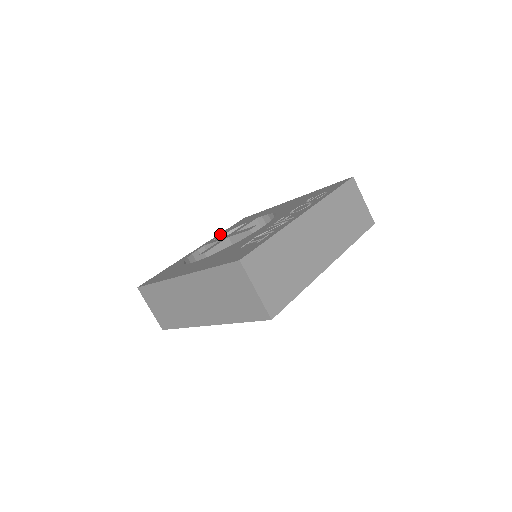
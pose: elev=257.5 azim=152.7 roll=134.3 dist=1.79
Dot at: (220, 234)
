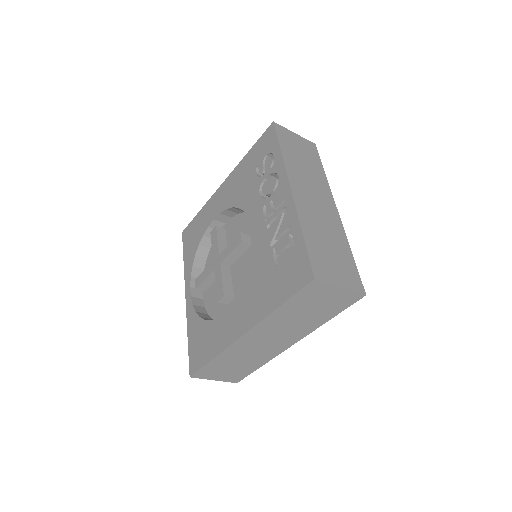
Dot at: (187, 266)
